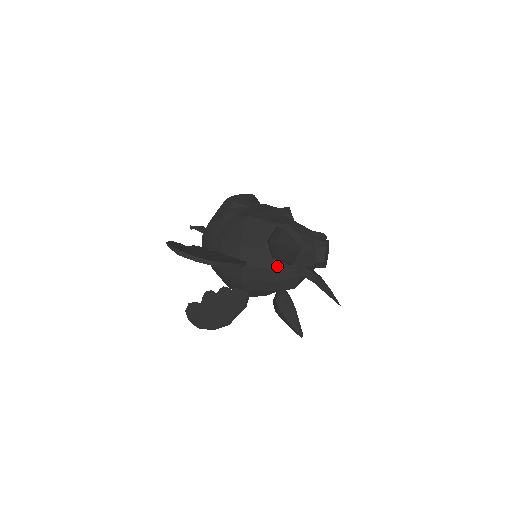
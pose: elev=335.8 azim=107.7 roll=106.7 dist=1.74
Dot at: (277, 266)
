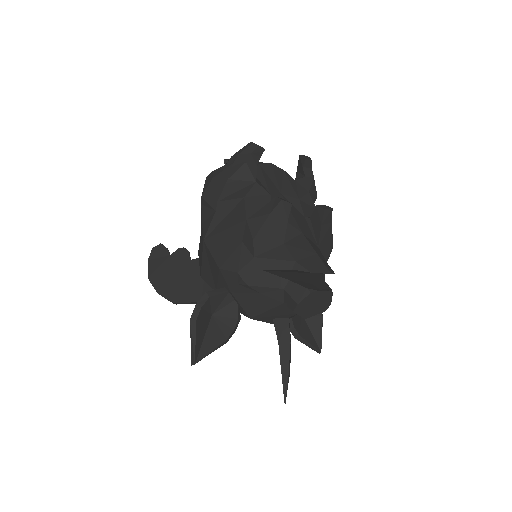
Dot at: (240, 312)
